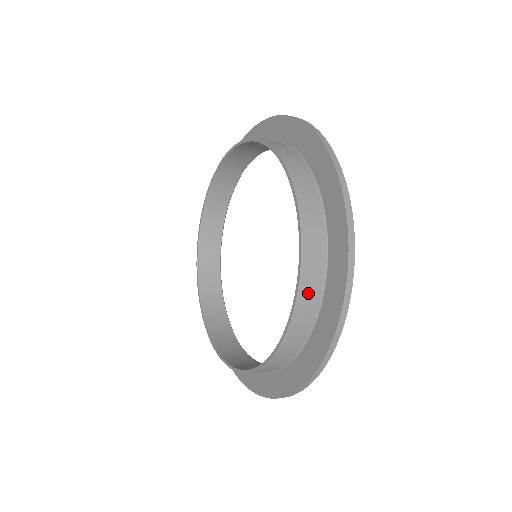
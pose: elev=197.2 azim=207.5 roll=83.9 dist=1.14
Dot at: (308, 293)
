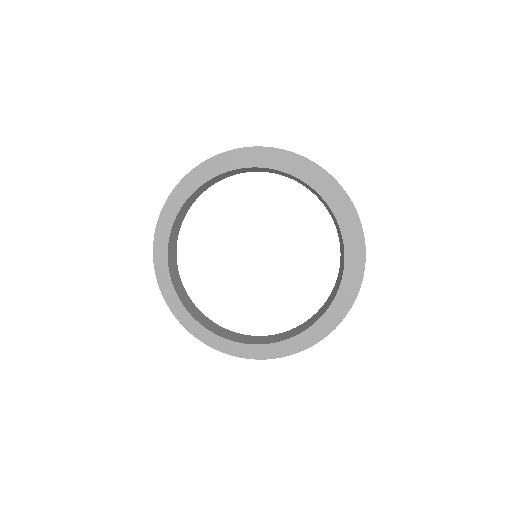
Dot at: occluded
